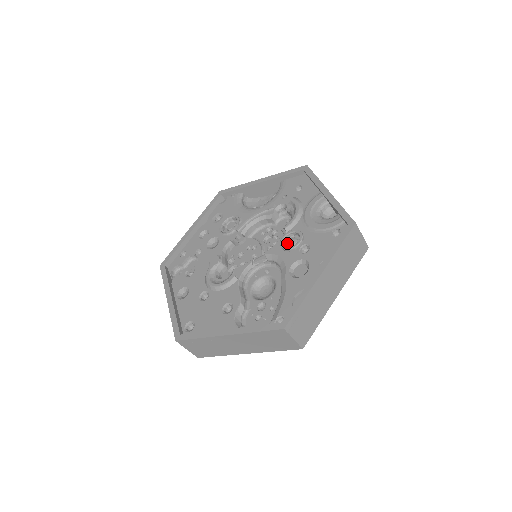
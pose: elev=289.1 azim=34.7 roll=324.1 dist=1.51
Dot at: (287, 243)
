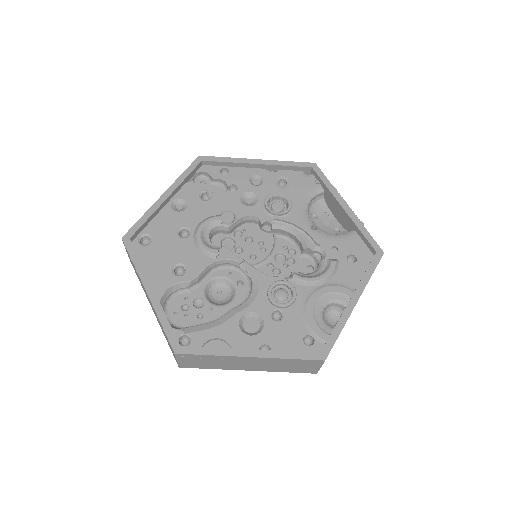
Dot at: (278, 289)
